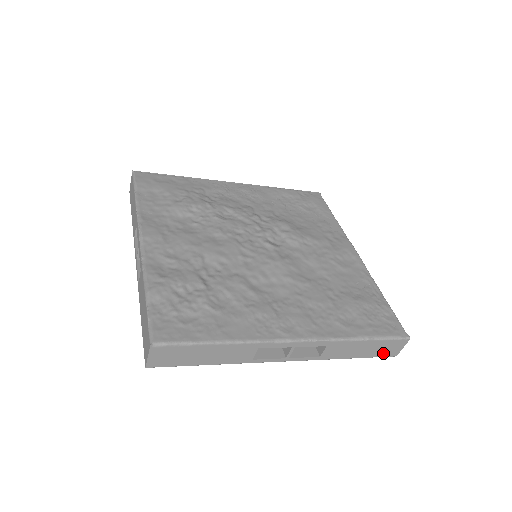
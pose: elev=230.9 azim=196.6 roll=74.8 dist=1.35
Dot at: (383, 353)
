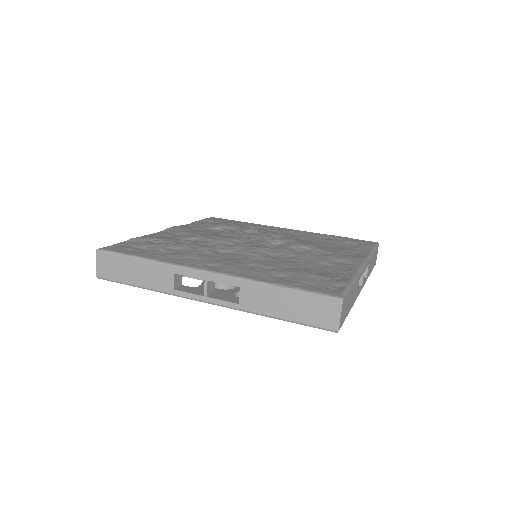
Dot at: (316, 320)
